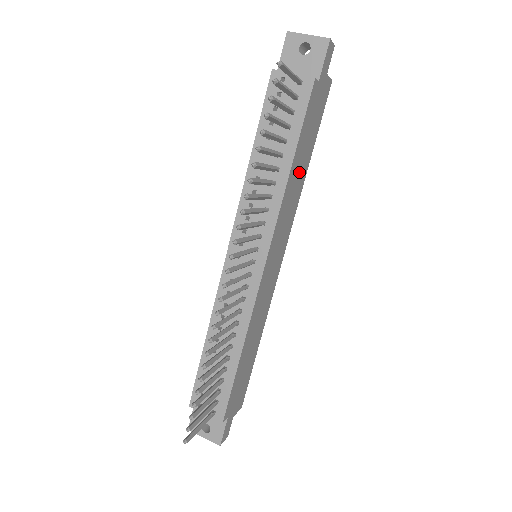
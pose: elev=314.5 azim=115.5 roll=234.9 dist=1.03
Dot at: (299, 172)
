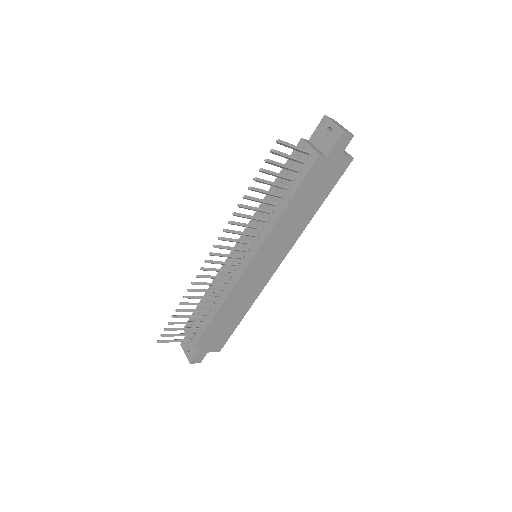
Dot at: (300, 213)
